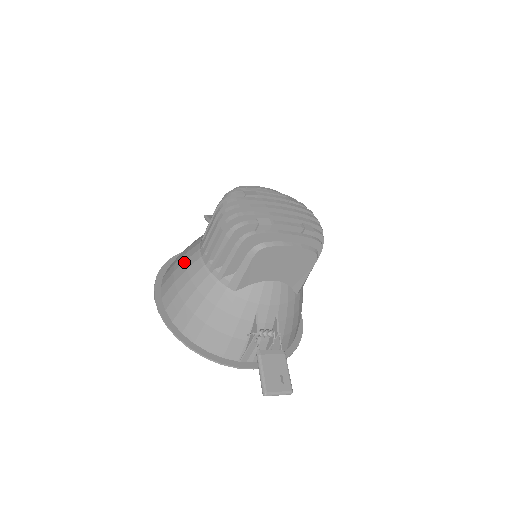
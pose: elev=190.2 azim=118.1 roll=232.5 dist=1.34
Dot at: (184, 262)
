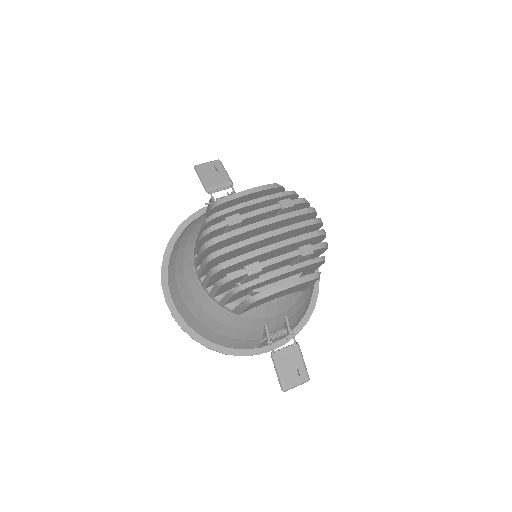
Dot at: (183, 274)
